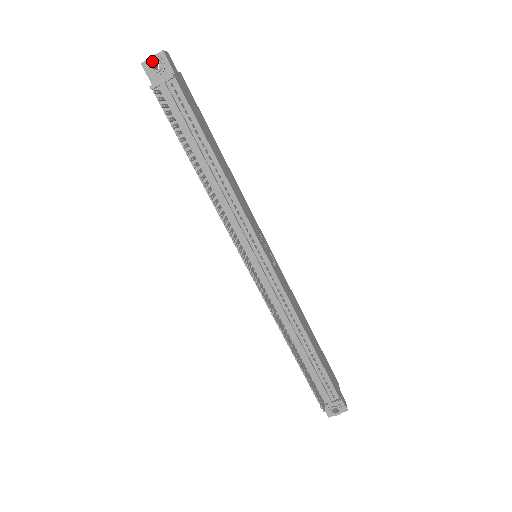
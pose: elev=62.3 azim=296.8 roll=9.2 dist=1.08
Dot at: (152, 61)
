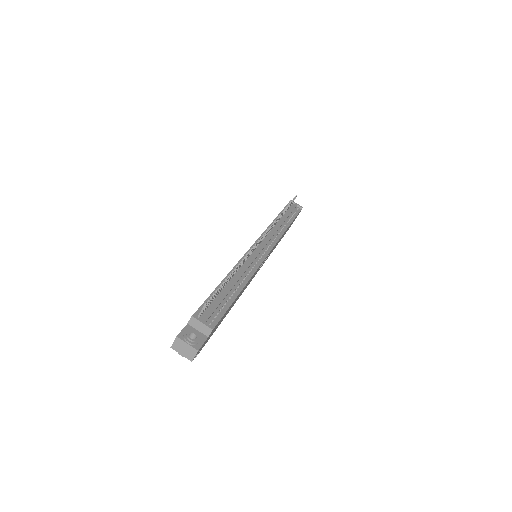
Dot at: occluded
